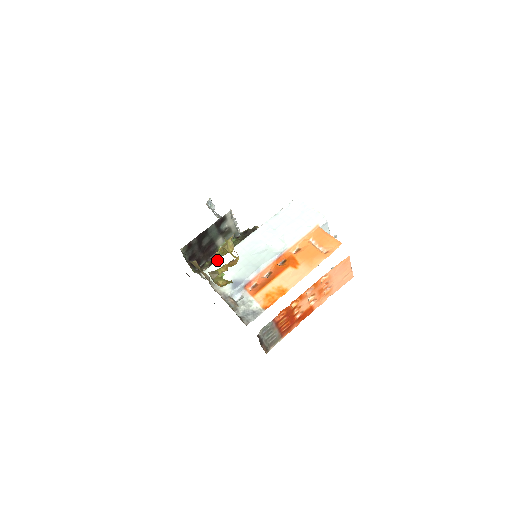
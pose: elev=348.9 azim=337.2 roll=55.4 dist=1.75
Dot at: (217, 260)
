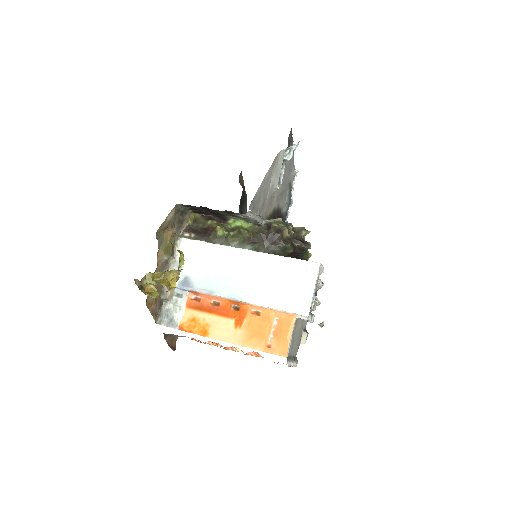
Dot at: (201, 241)
